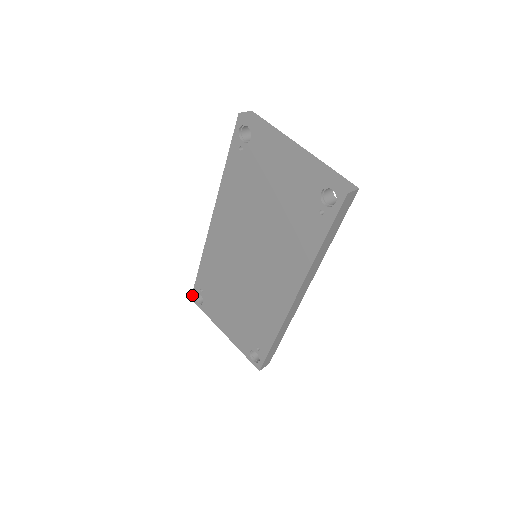
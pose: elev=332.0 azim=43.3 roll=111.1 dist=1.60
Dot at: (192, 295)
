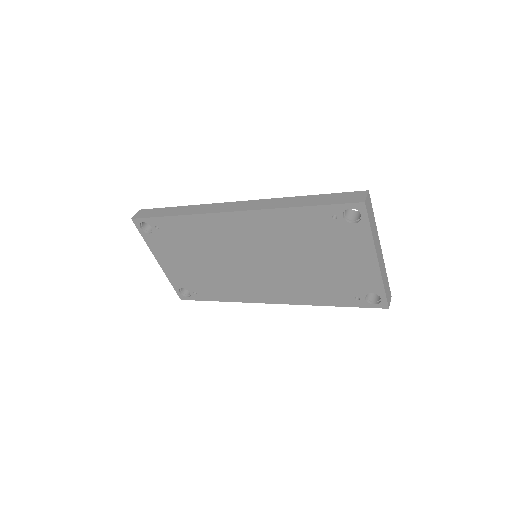
Dot at: (137, 219)
